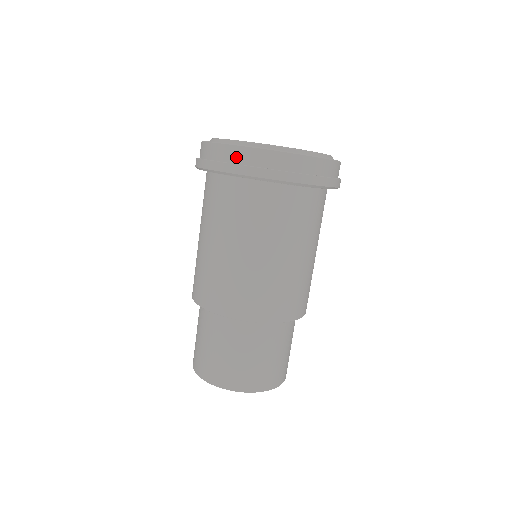
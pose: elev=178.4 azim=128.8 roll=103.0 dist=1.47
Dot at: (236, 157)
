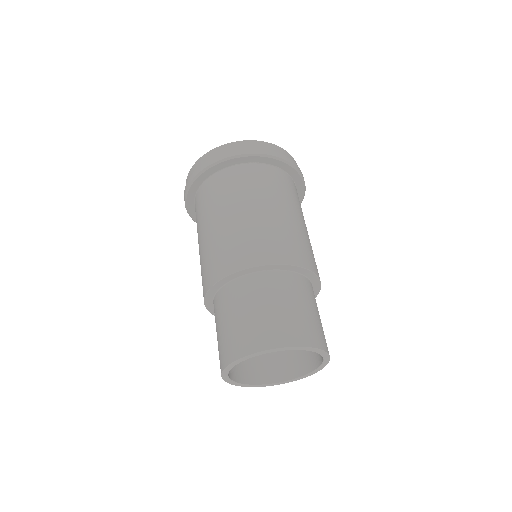
Dot at: occluded
